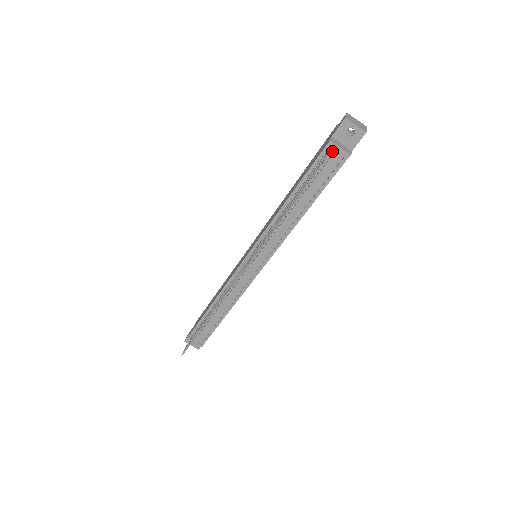
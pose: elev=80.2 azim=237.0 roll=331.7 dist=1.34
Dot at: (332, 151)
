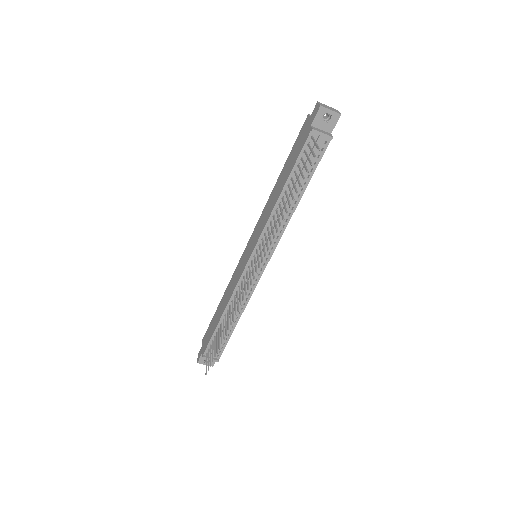
Dot at: (315, 138)
